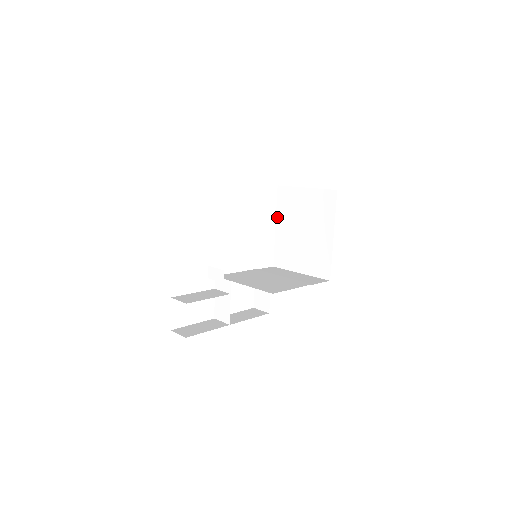
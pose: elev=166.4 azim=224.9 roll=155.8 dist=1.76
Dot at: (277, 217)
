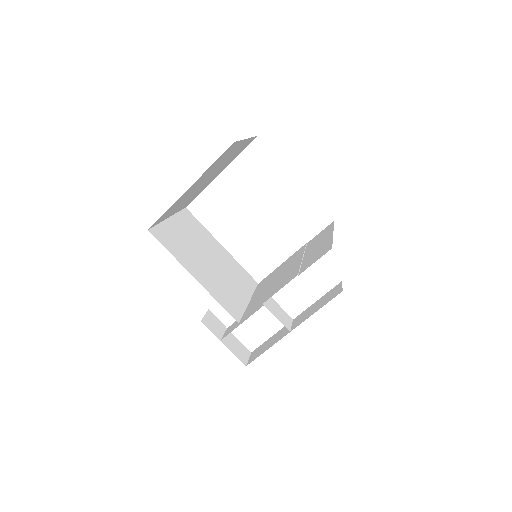
Dot at: occluded
